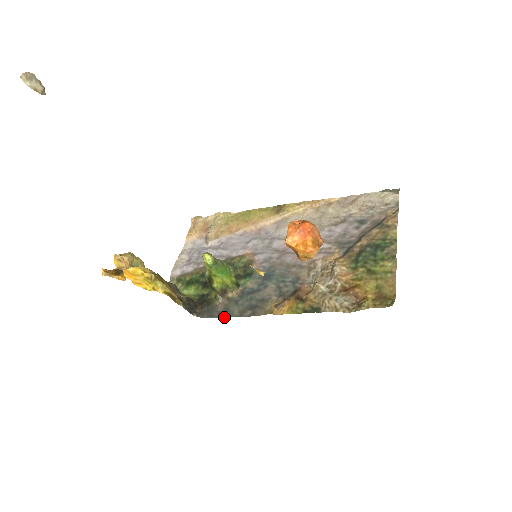
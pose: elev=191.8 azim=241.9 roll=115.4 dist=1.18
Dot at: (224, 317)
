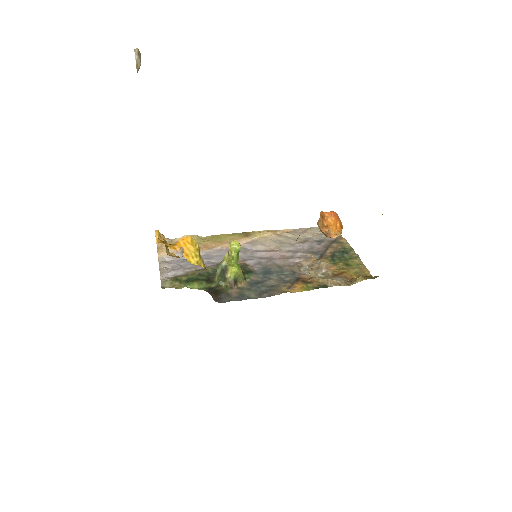
Dot at: occluded
